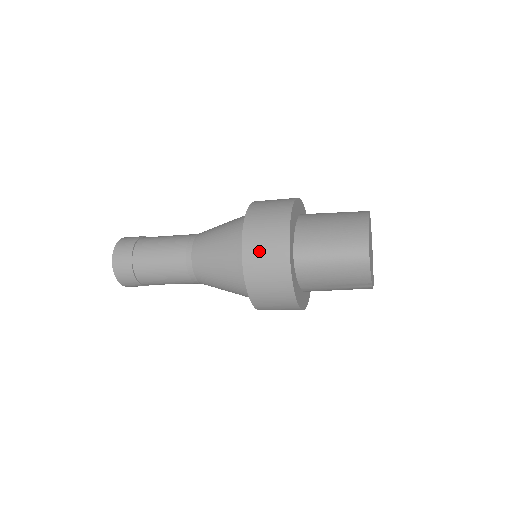
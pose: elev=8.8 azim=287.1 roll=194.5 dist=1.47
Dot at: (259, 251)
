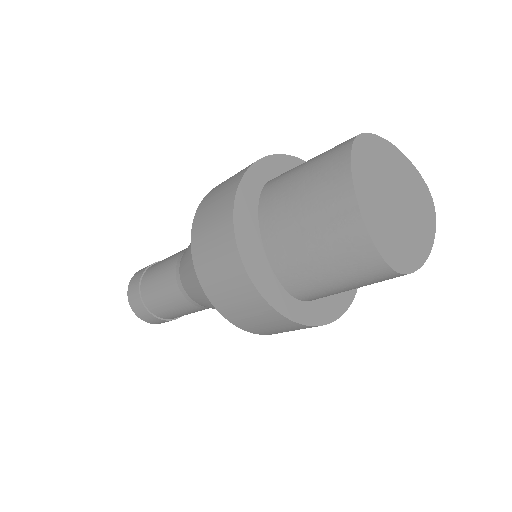
Dot at: occluded
